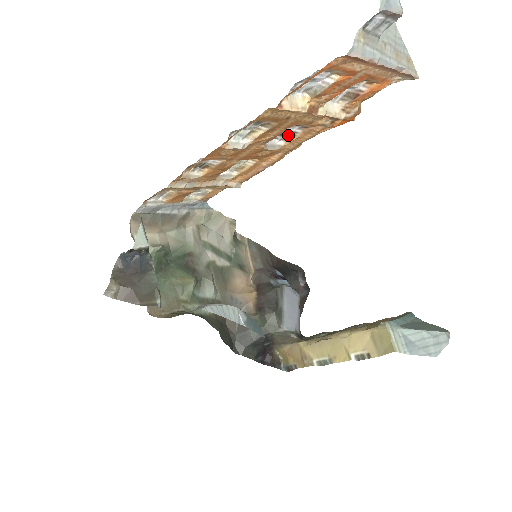
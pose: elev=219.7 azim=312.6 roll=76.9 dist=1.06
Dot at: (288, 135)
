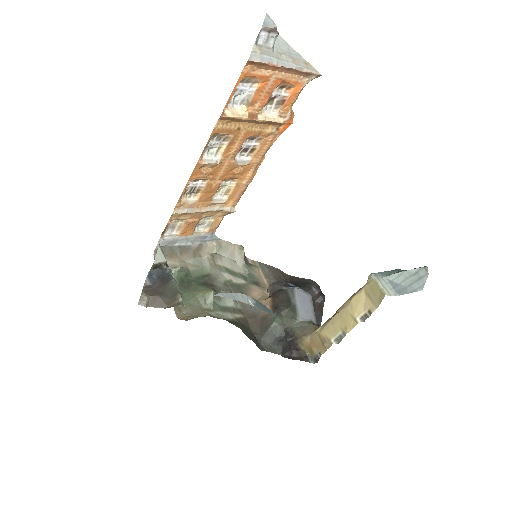
Dot at: (251, 150)
